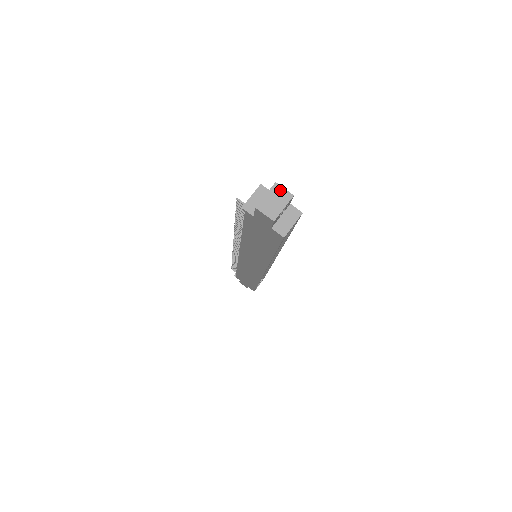
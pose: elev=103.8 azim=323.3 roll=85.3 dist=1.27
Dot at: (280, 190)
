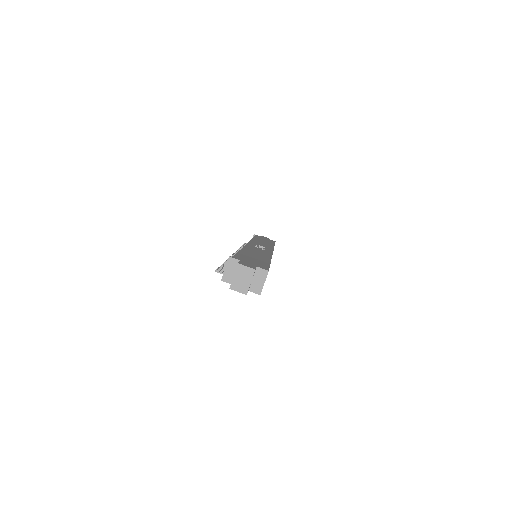
Dot at: (243, 269)
